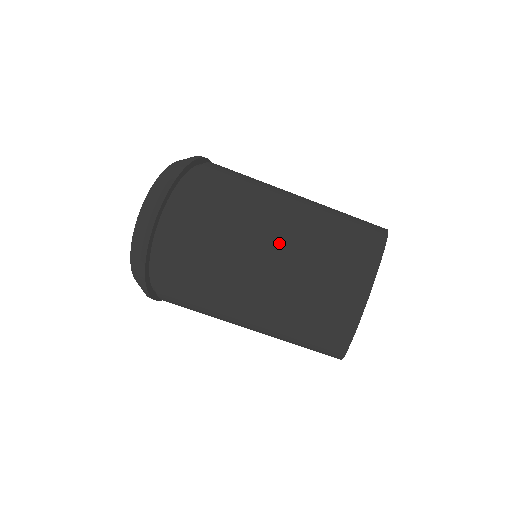
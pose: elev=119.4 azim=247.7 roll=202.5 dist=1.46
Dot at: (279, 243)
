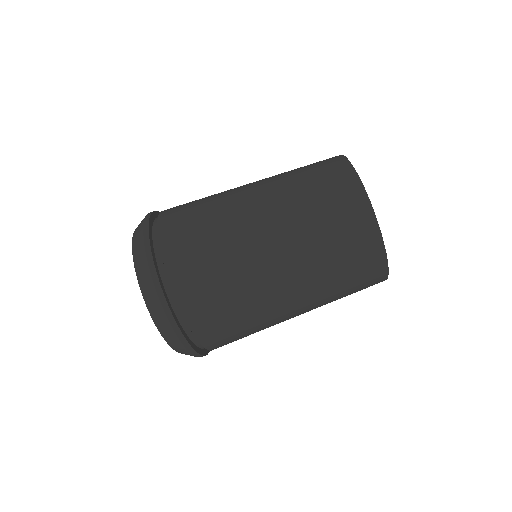
Dot at: (294, 282)
